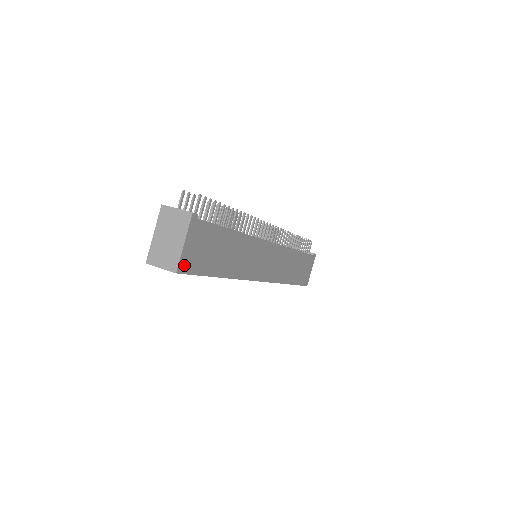
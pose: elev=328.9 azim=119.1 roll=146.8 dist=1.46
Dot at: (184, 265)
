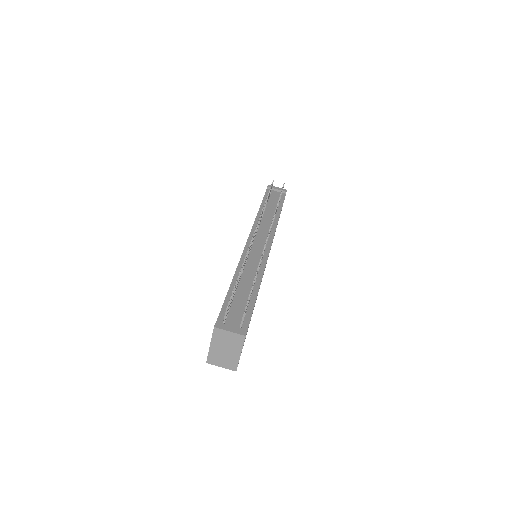
Dot at: occluded
